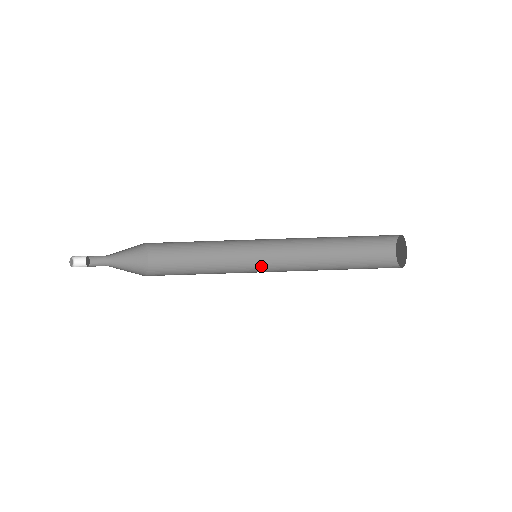
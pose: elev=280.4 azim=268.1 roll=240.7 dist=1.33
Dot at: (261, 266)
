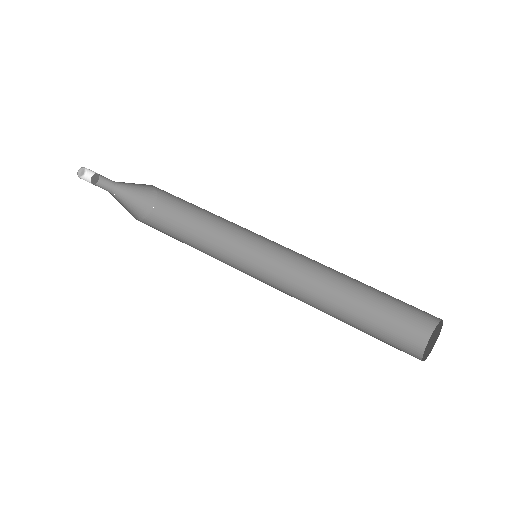
Dot at: (264, 265)
